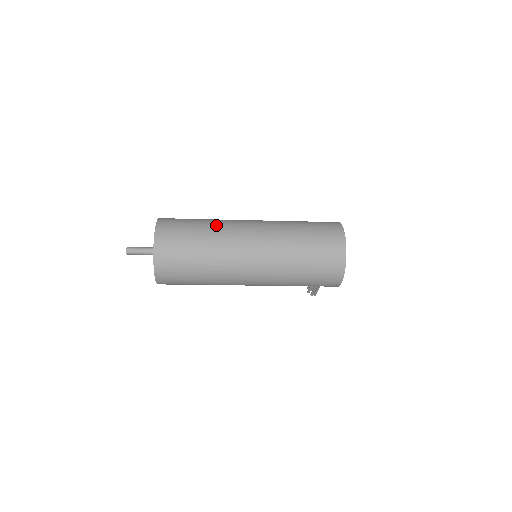
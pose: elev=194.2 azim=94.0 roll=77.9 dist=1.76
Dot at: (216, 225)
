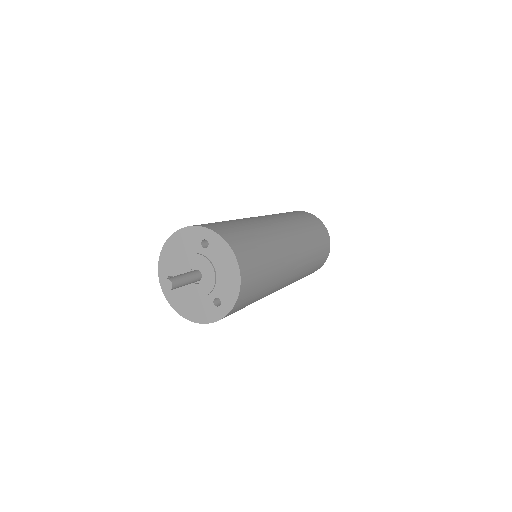
Dot at: (270, 238)
